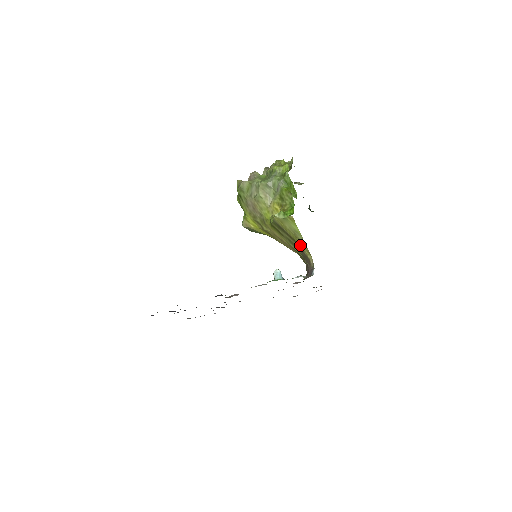
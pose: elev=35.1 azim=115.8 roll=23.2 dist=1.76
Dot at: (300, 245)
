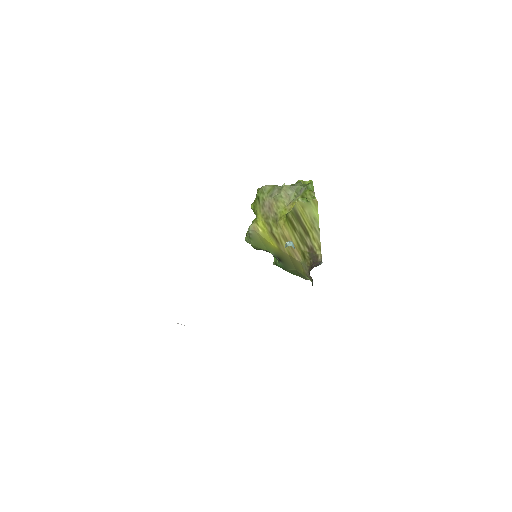
Dot at: (312, 238)
